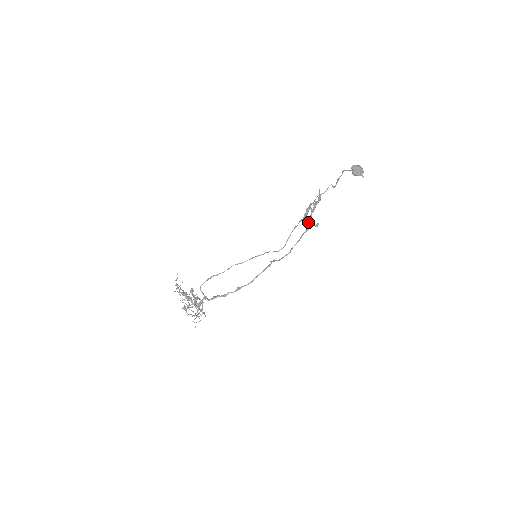
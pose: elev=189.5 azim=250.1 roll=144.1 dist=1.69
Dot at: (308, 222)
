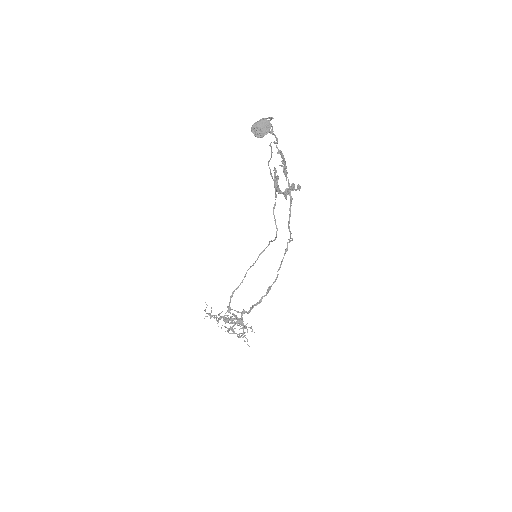
Dot at: (284, 193)
